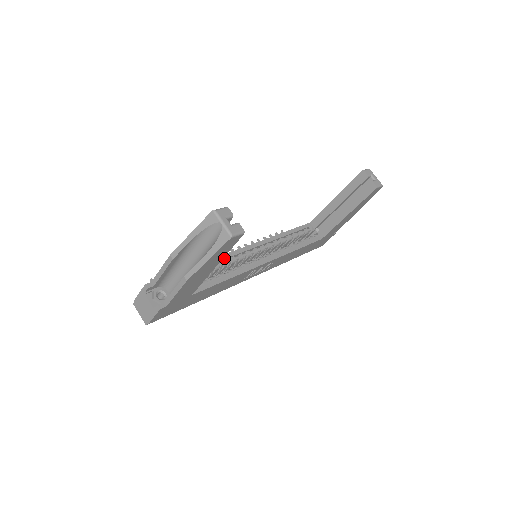
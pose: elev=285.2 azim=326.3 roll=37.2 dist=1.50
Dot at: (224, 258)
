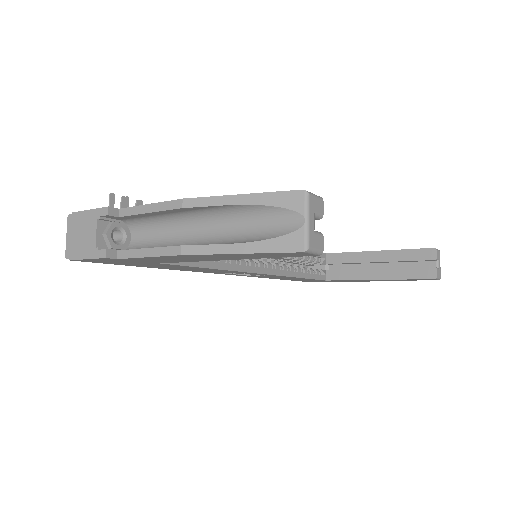
Dot at: occluded
